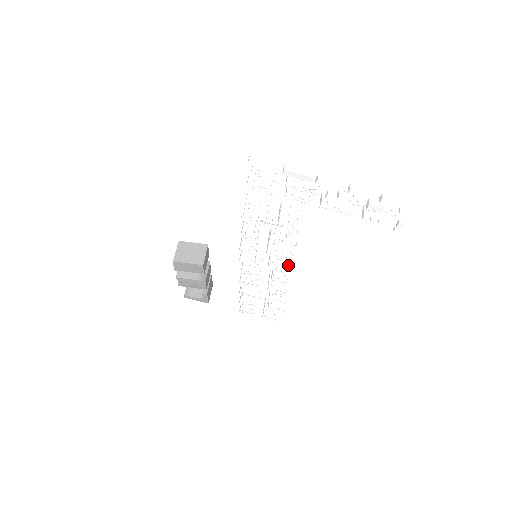
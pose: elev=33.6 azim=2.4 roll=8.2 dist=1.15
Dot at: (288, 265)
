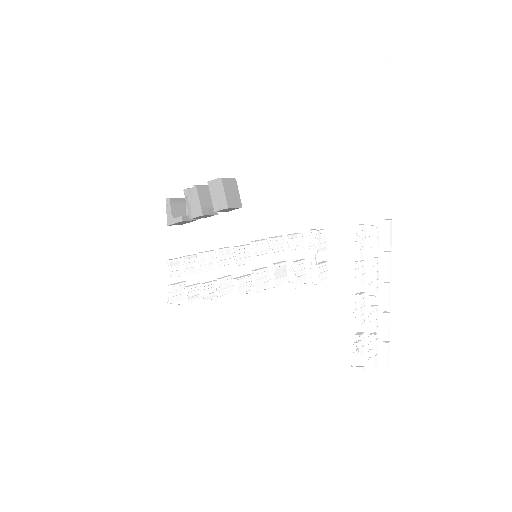
Dot at: (259, 289)
